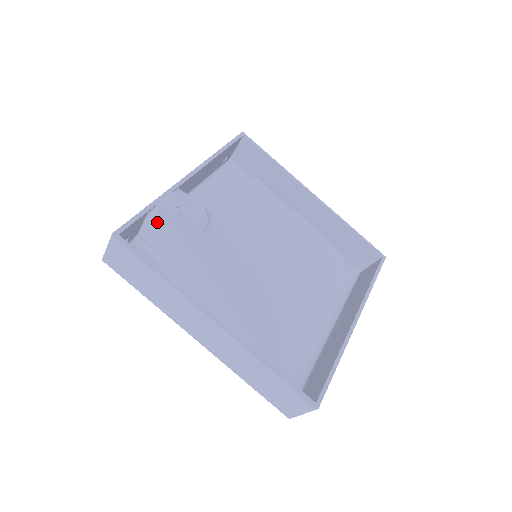
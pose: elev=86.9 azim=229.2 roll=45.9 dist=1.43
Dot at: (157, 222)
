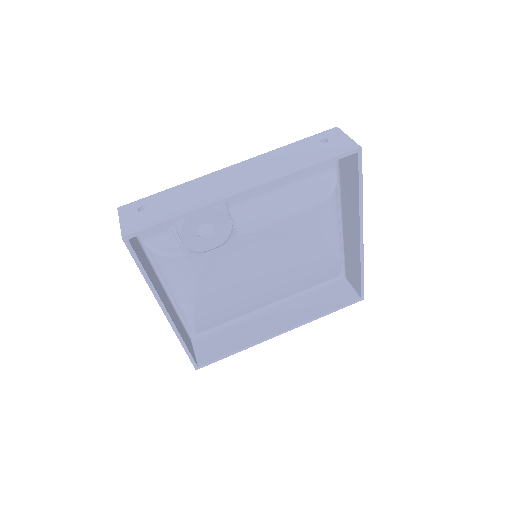
Dot at: (176, 228)
